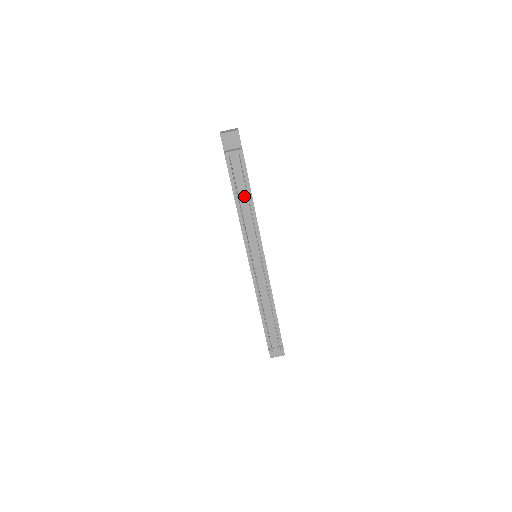
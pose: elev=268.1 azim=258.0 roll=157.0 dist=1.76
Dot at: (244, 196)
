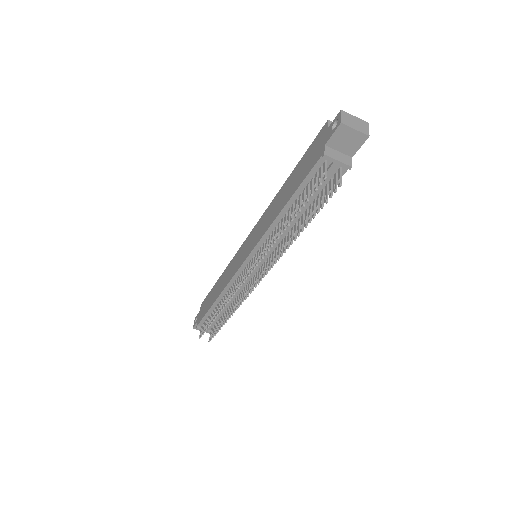
Dot at: (301, 211)
